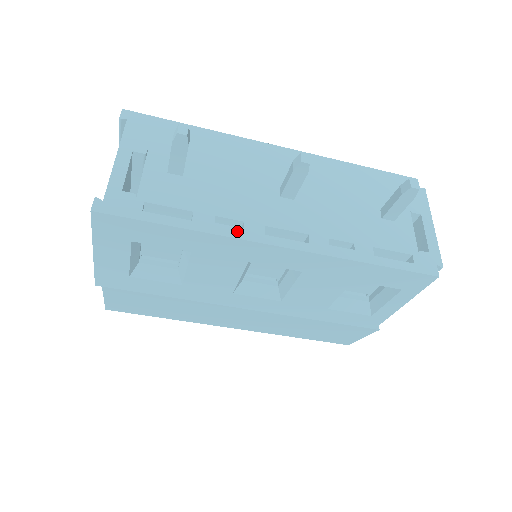
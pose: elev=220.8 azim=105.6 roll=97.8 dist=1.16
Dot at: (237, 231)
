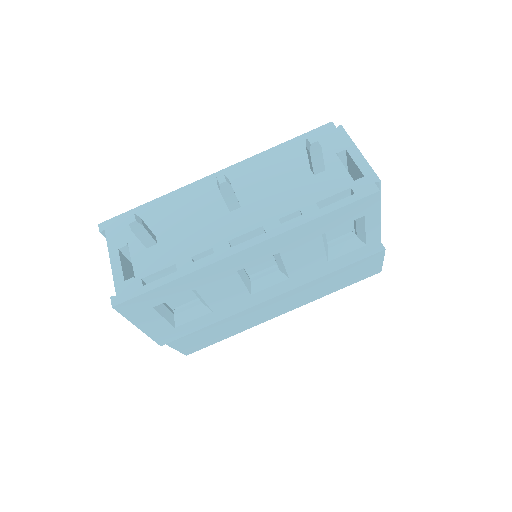
Dot at: (210, 258)
